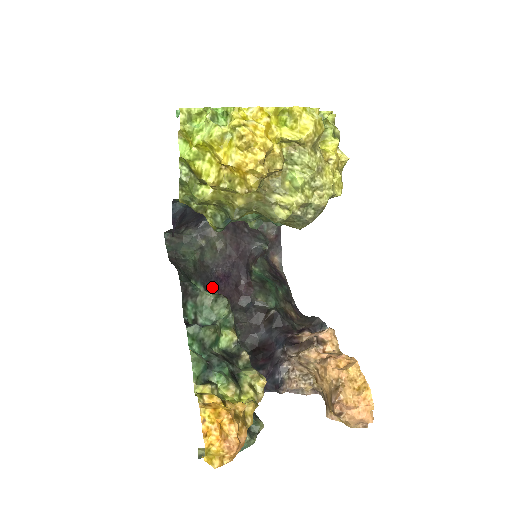
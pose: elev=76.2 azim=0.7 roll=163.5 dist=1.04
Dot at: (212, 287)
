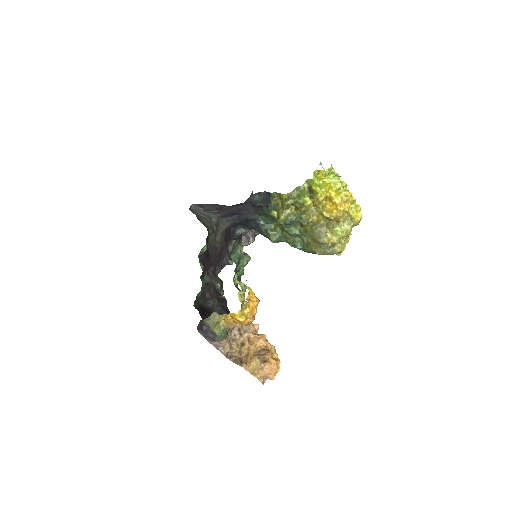
Dot at: (205, 254)
